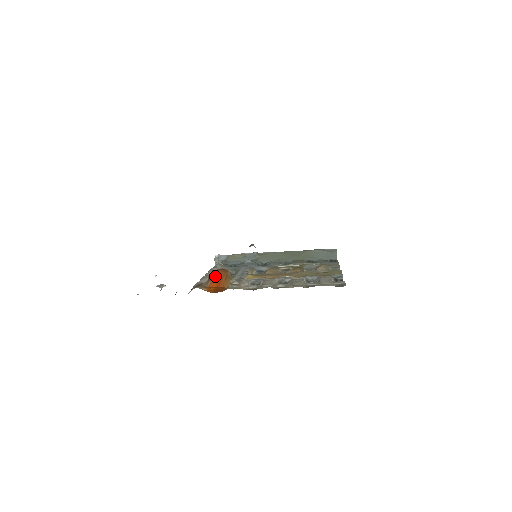
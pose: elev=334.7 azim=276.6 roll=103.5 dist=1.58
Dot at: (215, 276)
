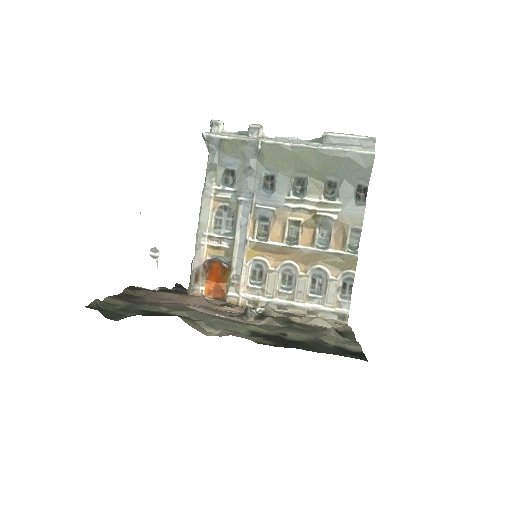
Dot at: (212, 269)
